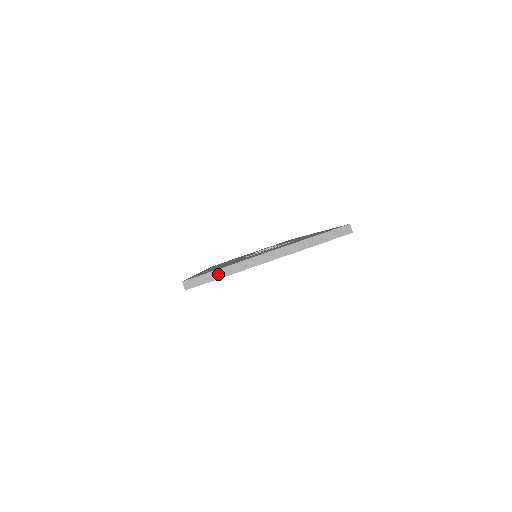
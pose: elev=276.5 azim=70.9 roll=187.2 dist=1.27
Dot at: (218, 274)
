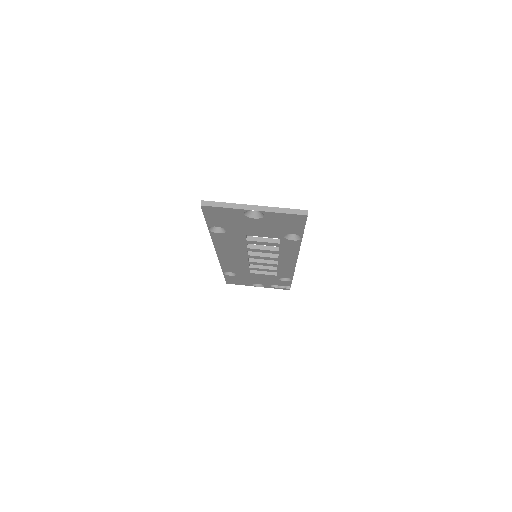
Dot at: (222, 205)
